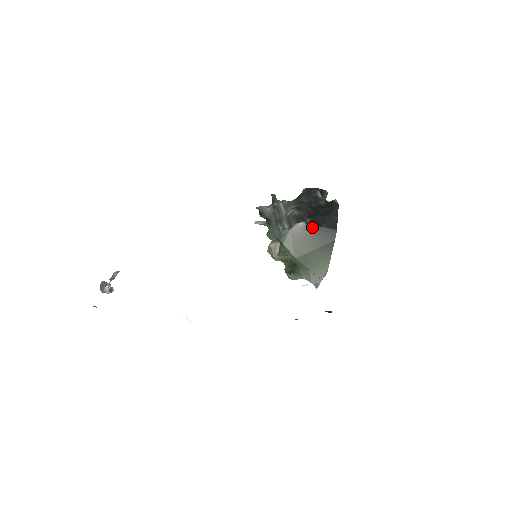
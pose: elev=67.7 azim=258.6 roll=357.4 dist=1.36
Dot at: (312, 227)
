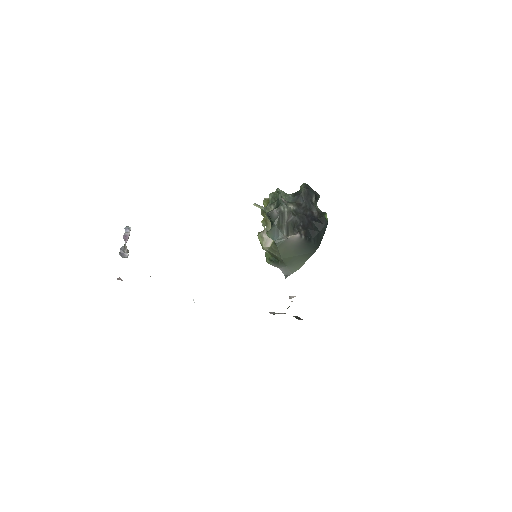
Dot at: (304, 240)
